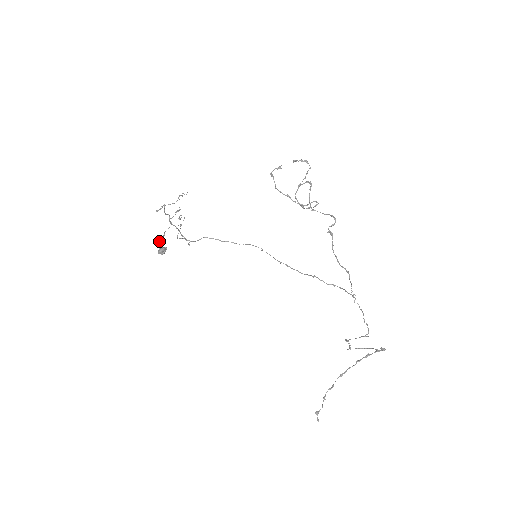
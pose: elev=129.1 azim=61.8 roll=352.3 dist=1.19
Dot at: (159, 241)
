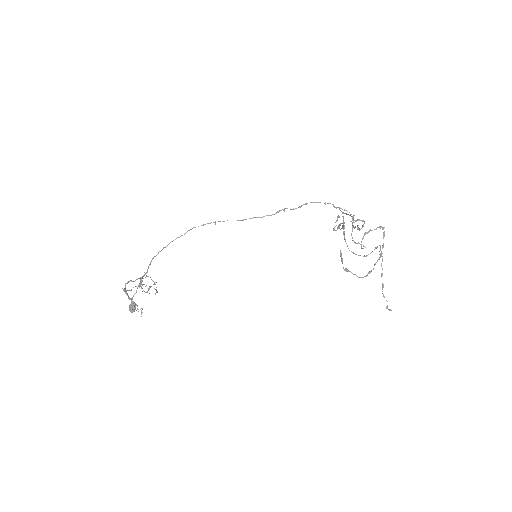
Dot at: (129, 309)
